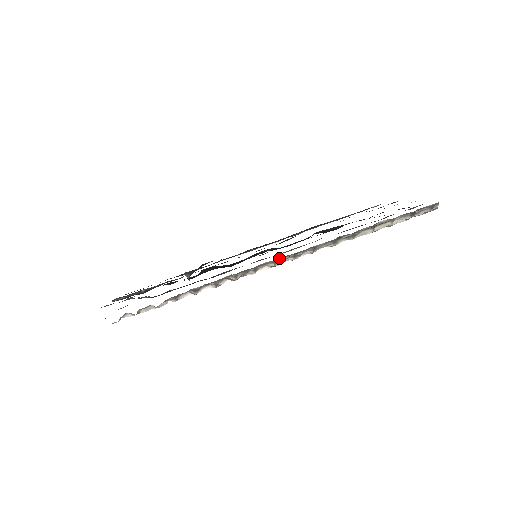
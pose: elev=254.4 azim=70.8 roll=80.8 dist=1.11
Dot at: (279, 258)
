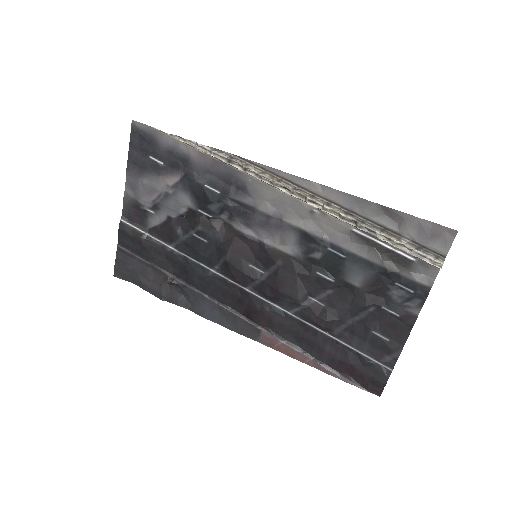
Dot at: (300, 189)
